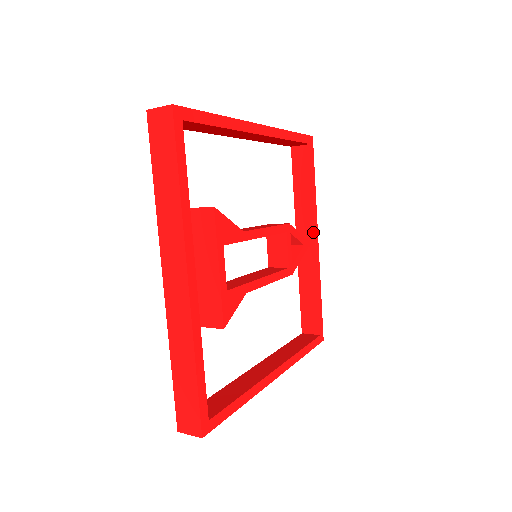
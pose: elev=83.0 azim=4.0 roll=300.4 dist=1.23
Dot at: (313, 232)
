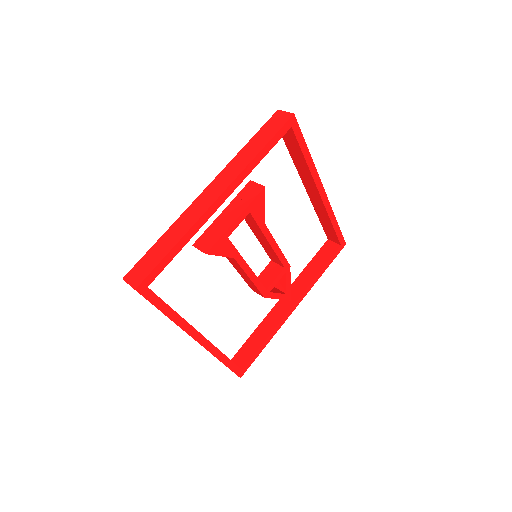
Dot at: (298, 298)
